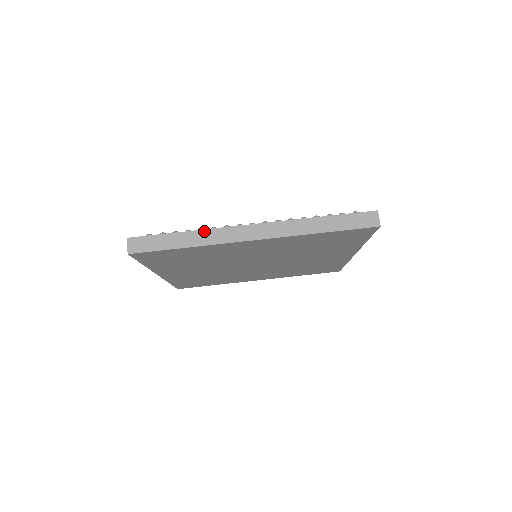
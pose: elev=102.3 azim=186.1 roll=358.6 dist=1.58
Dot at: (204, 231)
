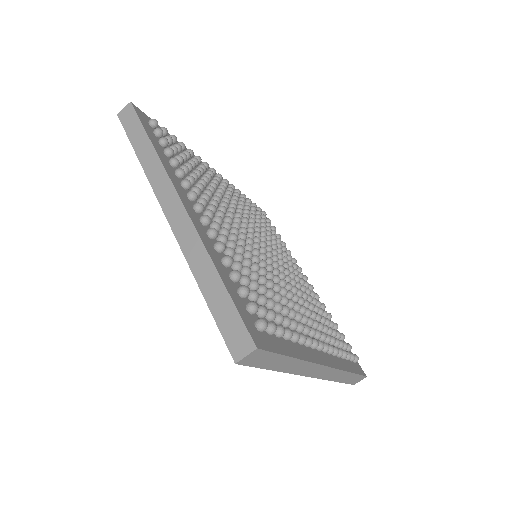
Dot at: (304, 362)
